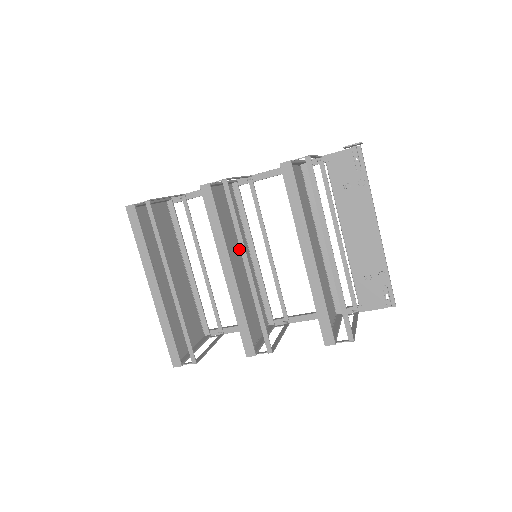
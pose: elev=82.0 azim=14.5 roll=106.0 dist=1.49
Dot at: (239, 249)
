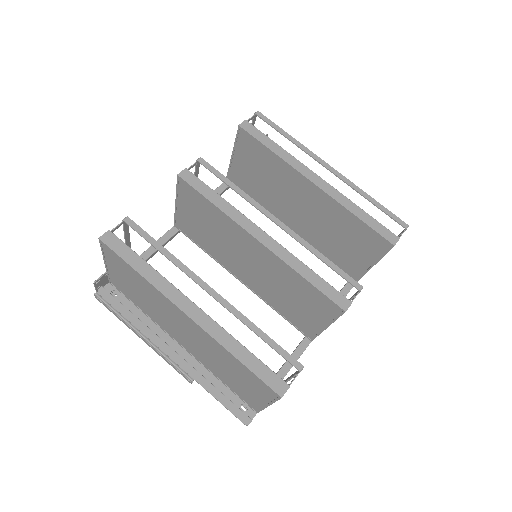
Dot at: occluded
